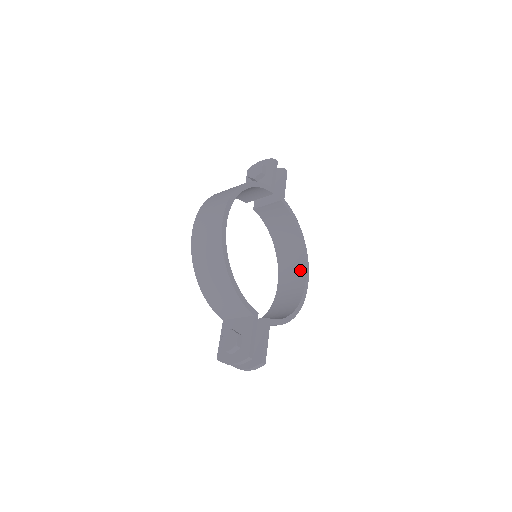
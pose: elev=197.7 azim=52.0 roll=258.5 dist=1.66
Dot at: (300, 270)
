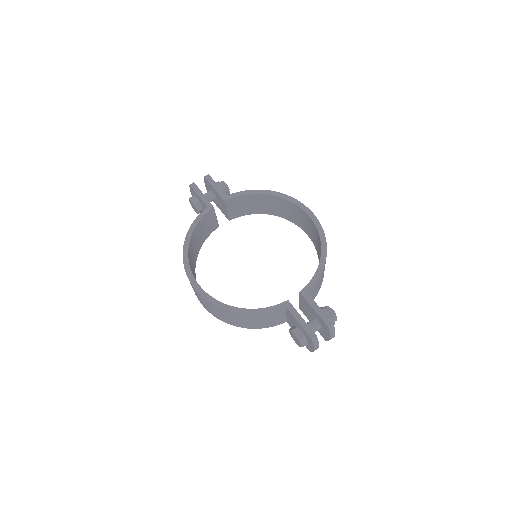
Dot at: (300, 212)
